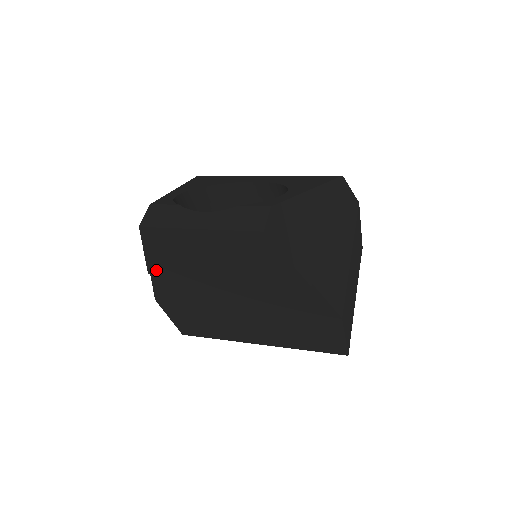
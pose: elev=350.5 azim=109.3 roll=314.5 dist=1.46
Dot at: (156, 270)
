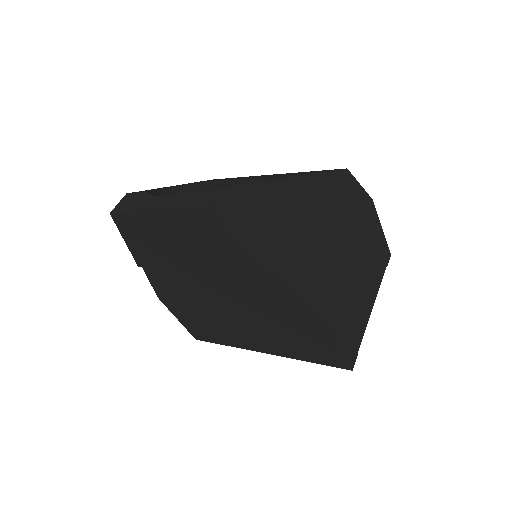
Dot at: (142, 262)
